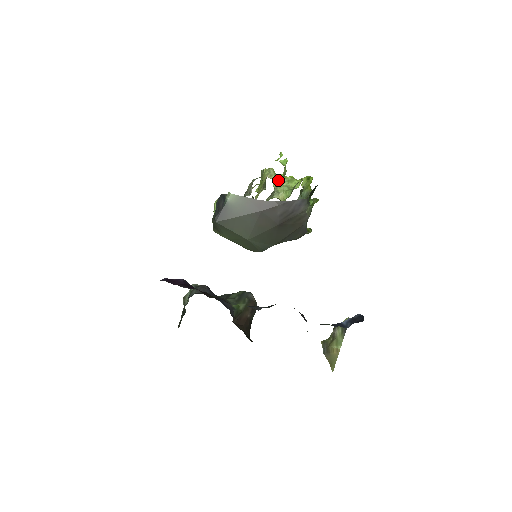
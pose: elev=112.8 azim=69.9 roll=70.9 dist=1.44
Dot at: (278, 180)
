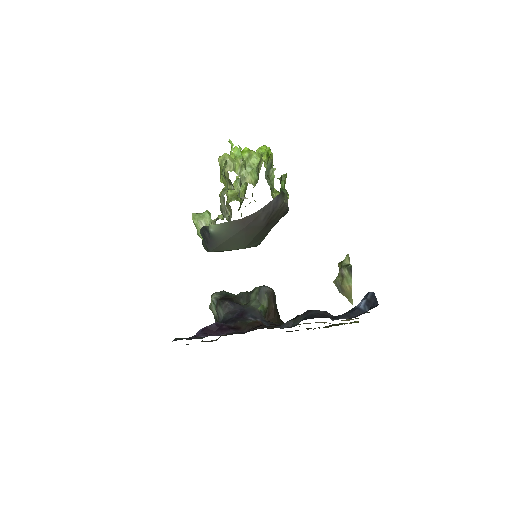
Dot at: (238, 164)
